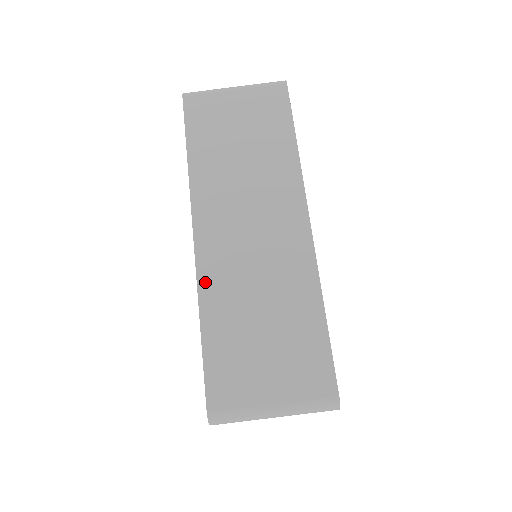
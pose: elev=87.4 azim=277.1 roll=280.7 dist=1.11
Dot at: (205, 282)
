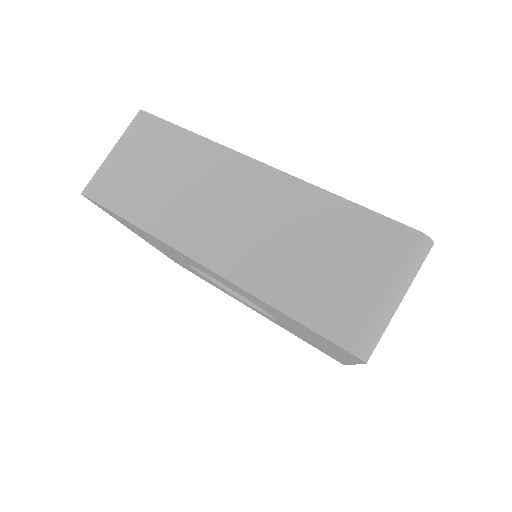
Dot at: (241, 278)
